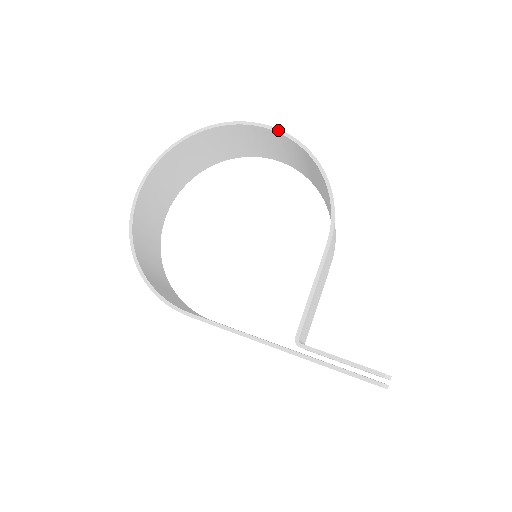
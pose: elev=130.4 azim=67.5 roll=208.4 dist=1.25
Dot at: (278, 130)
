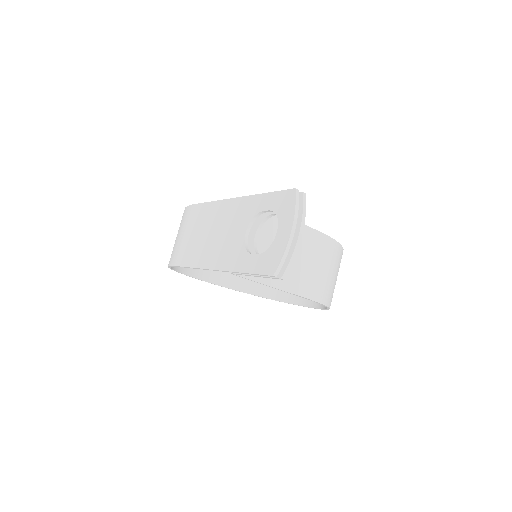
Dot at: occluded
